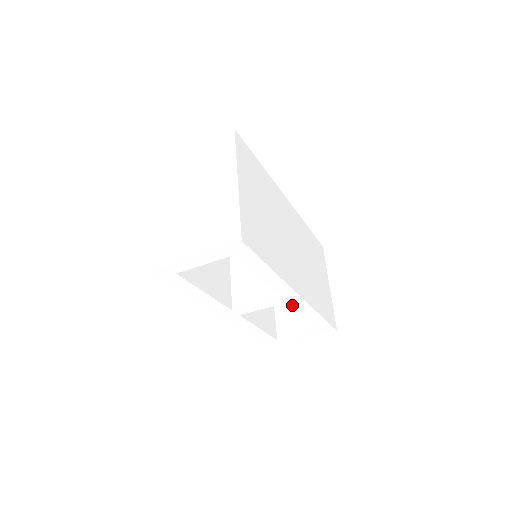
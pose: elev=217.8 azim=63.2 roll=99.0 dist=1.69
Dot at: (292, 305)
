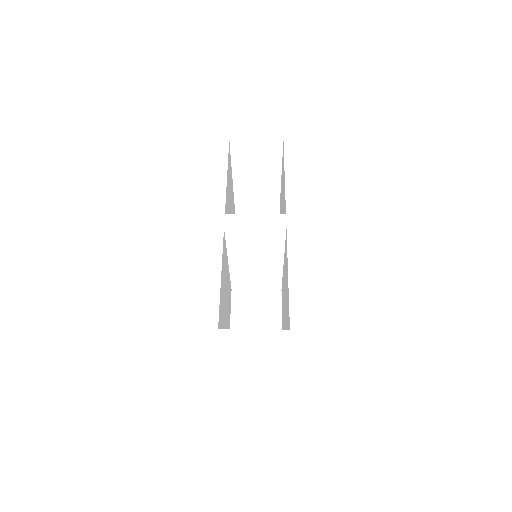
Dot at: occluded
